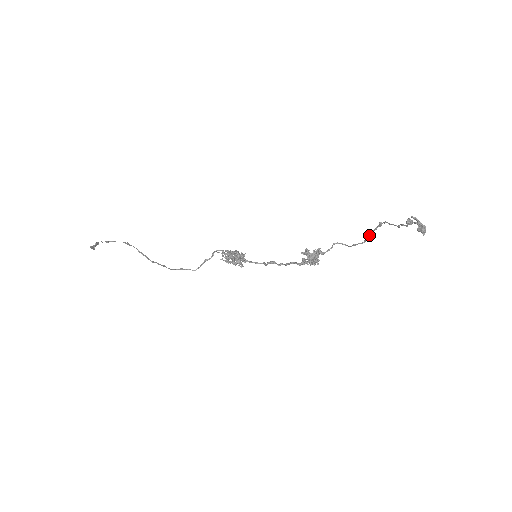
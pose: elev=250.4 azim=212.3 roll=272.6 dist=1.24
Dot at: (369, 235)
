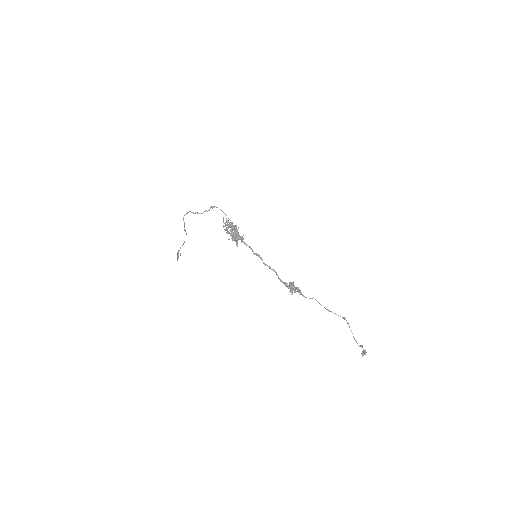
Dot at: (334, 313)
